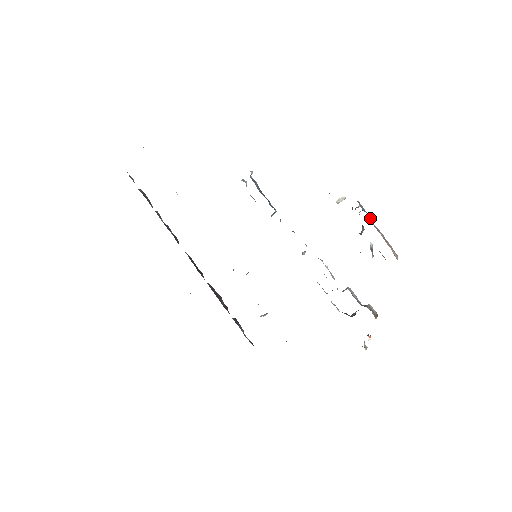
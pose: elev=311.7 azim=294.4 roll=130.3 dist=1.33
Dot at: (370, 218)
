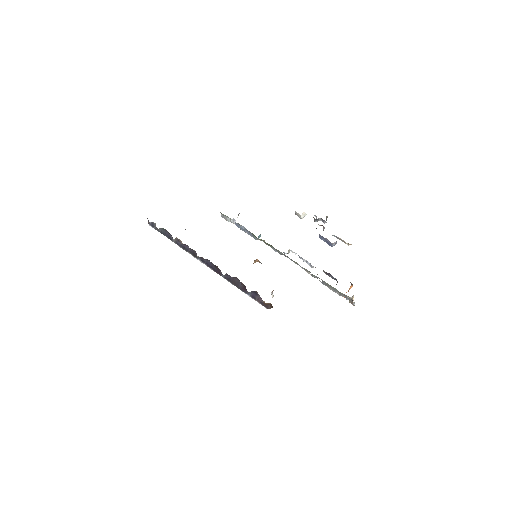
Dot at: occluded
